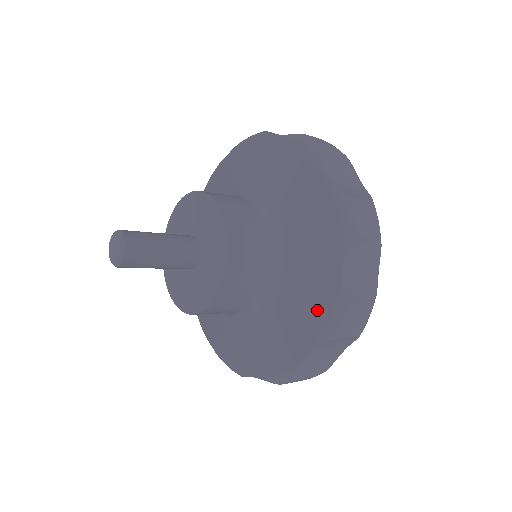
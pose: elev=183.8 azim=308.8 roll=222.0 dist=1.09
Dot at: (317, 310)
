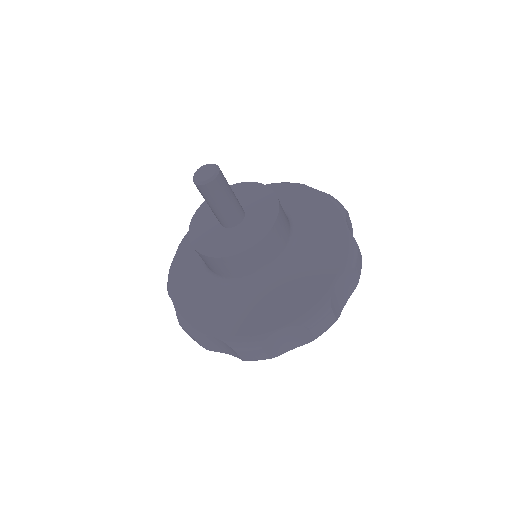
Dot at: (305, 300)
